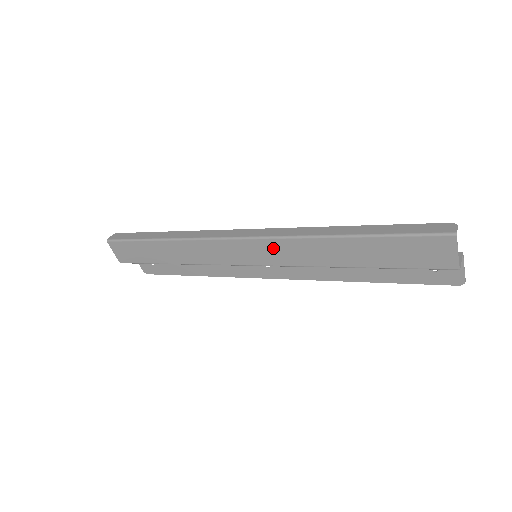
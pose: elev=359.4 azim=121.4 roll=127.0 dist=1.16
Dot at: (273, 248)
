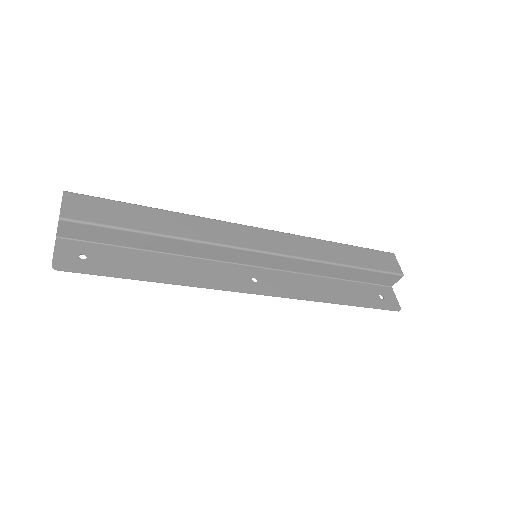
Dot at: (284, 240)
